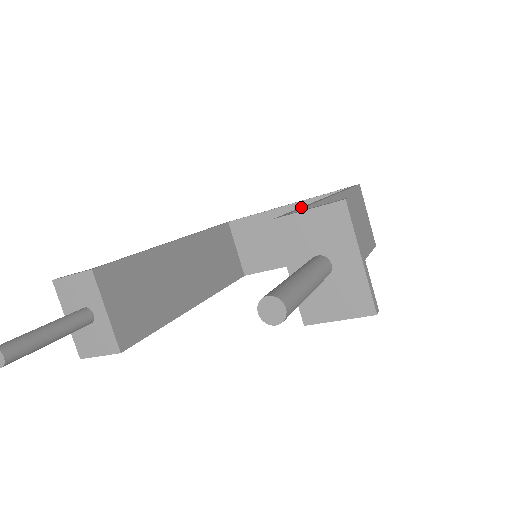
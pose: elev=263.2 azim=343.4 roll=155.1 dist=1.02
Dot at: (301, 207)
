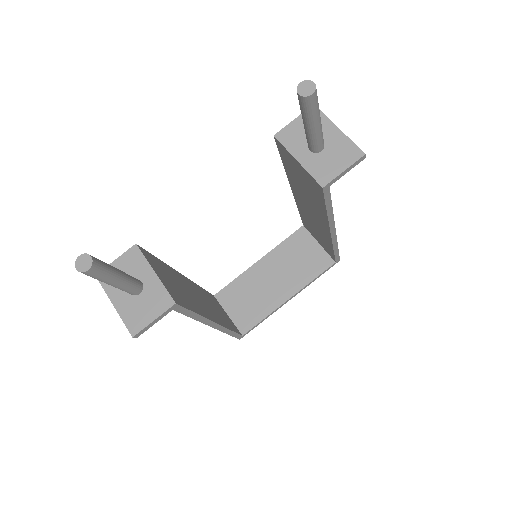
Dot at: (283, 163)
